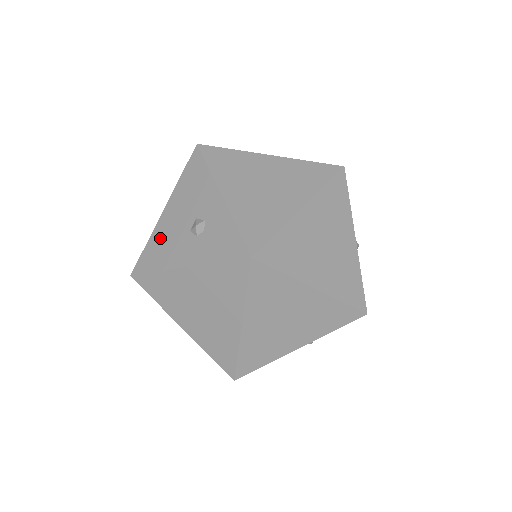
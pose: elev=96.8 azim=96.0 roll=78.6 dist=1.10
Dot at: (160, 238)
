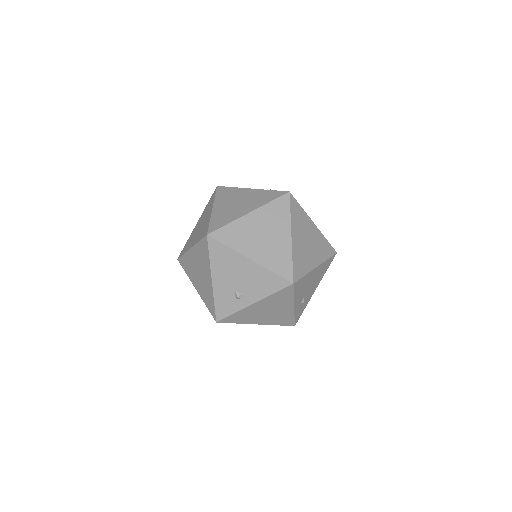
Dot at: occluded
